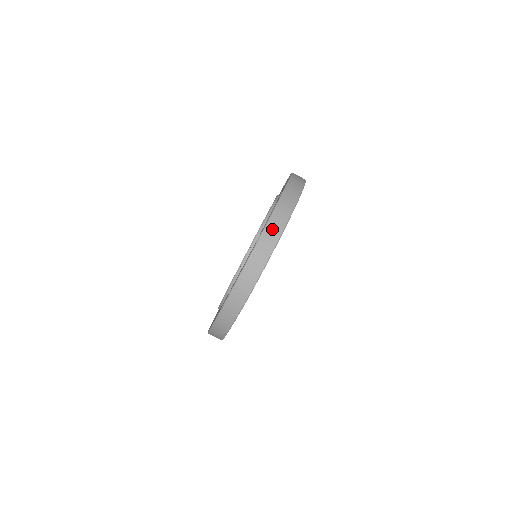
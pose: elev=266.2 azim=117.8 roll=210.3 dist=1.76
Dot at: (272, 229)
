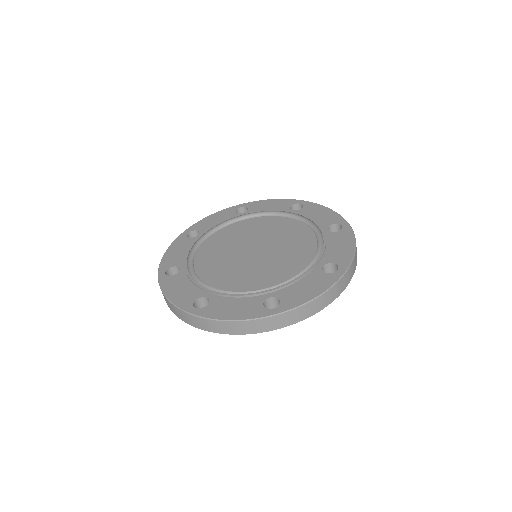
Dot at: (287, 318)
